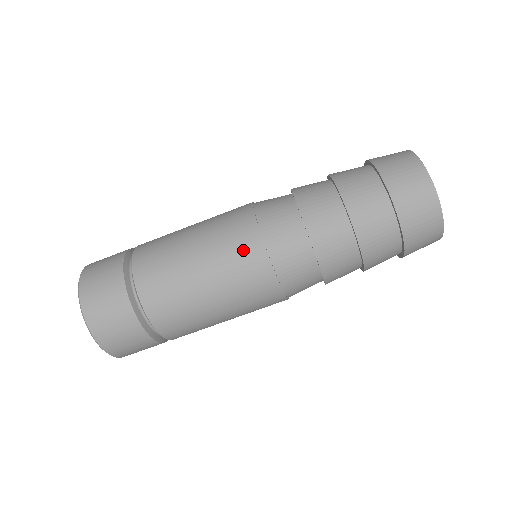
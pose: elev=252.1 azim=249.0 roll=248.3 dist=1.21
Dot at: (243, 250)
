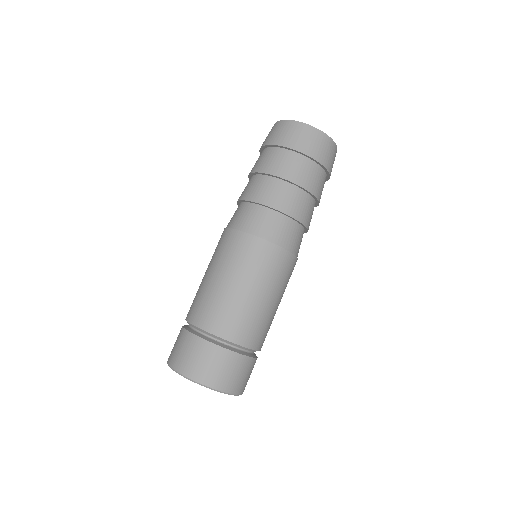
Dot at: (248, 251)
